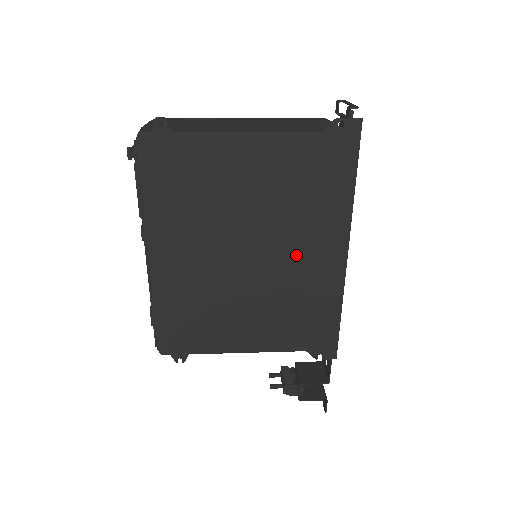
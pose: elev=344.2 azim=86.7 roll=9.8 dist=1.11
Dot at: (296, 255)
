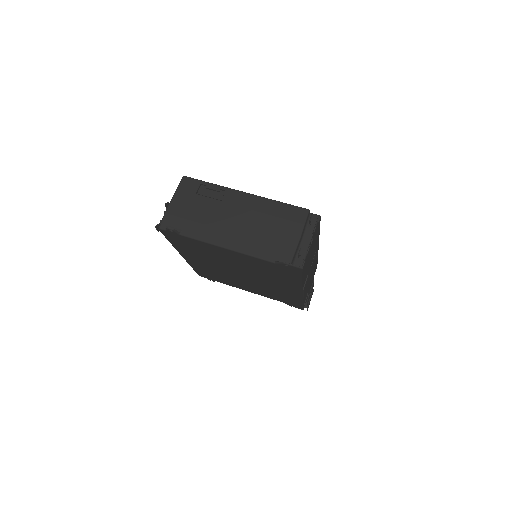
Dot at: (269, 283)
